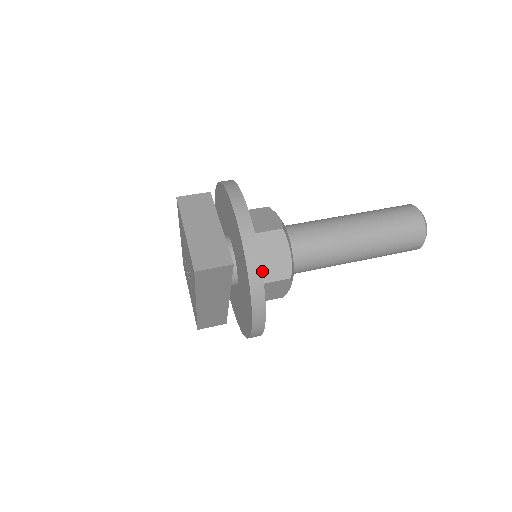
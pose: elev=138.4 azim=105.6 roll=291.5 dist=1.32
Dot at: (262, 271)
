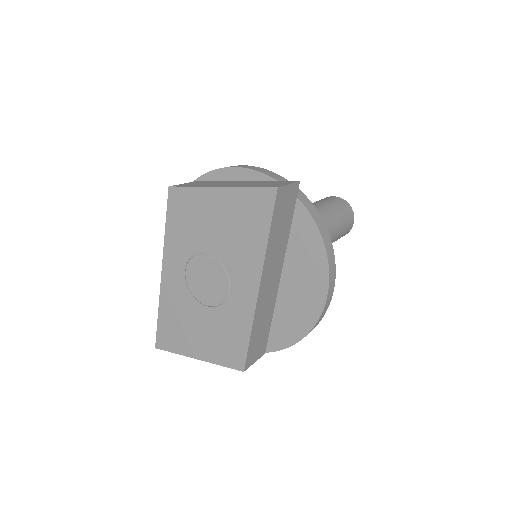
Dot at: occluded
